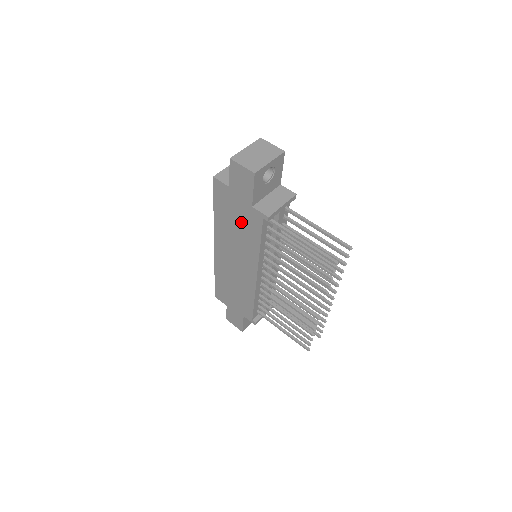
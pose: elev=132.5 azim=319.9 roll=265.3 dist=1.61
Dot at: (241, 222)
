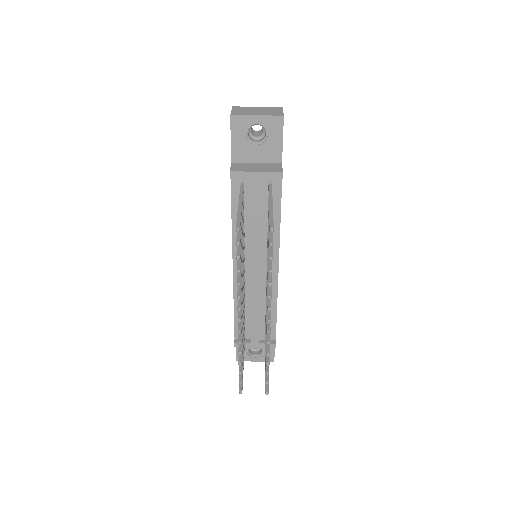
Dot at: occluded
